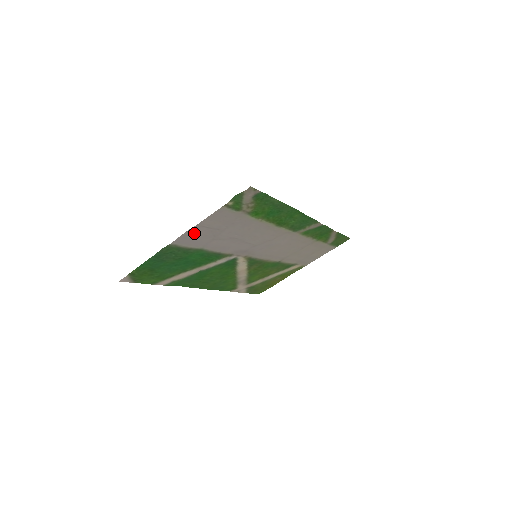
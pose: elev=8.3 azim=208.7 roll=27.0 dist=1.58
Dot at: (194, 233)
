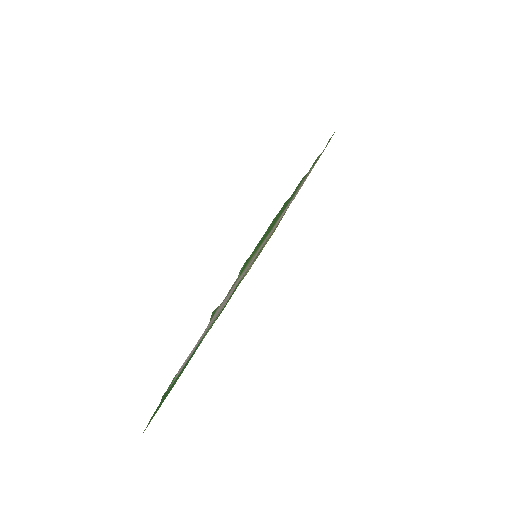
Dot at: occluded
